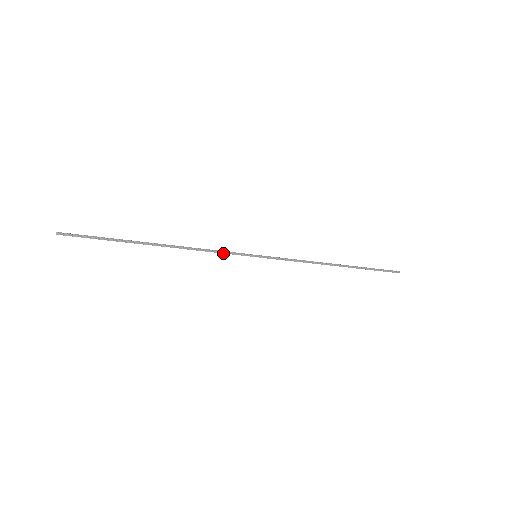
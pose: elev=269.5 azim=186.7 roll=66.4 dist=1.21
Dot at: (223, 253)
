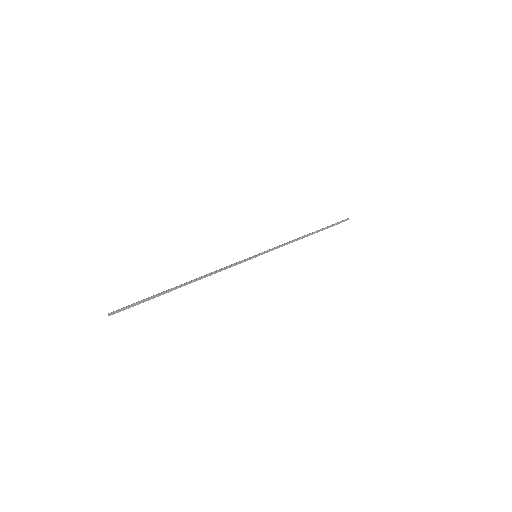
Dot at: occluded
